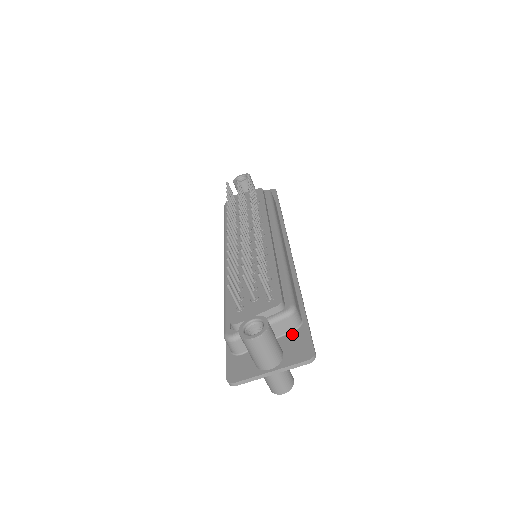
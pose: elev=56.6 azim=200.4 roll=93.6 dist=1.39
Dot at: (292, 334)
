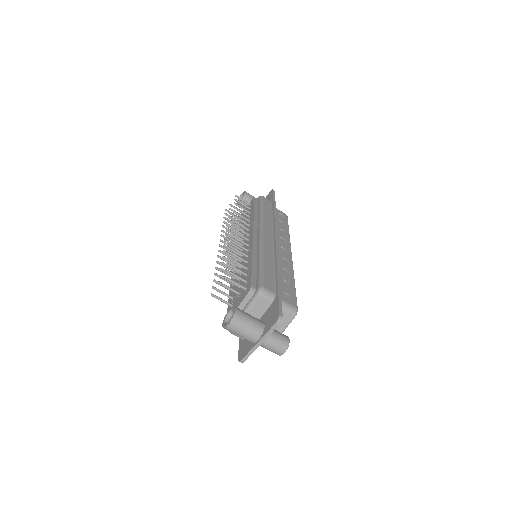
Dot at: (270, 307)
